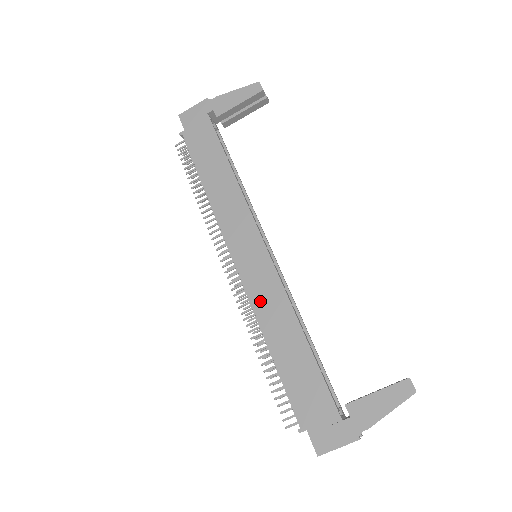
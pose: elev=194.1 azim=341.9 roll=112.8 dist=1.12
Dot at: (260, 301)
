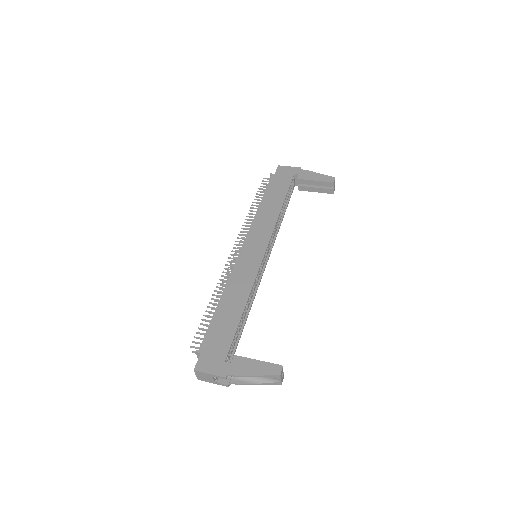
Dot at: (237, 275)
